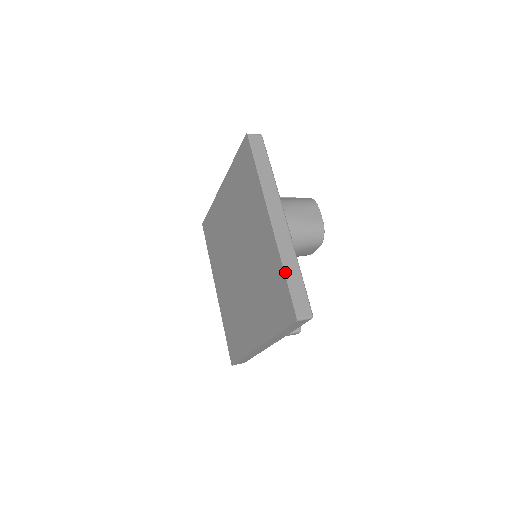
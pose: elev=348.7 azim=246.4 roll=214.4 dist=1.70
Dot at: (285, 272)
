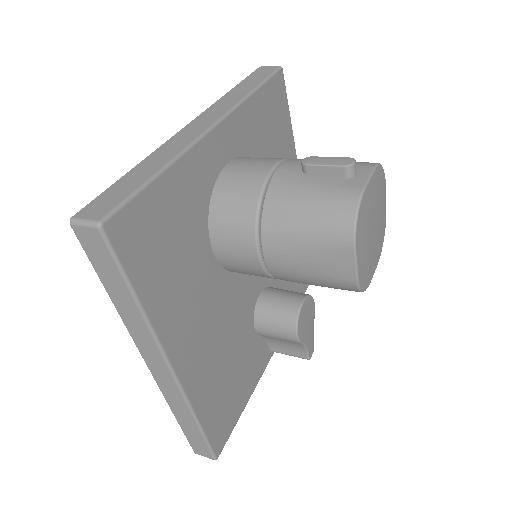
Dot at: (177, 419)
